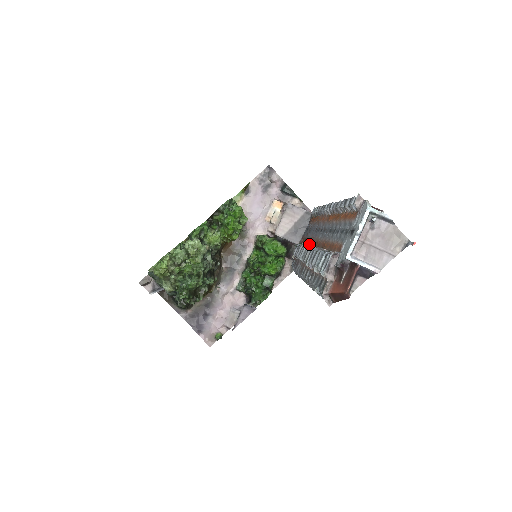
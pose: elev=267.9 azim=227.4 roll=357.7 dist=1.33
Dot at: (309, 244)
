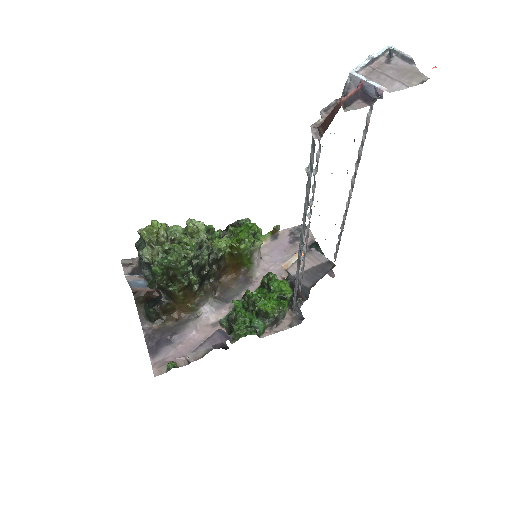
Dot at: occluded
